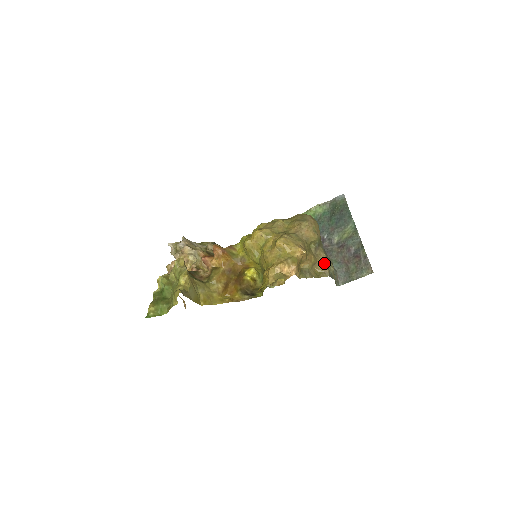
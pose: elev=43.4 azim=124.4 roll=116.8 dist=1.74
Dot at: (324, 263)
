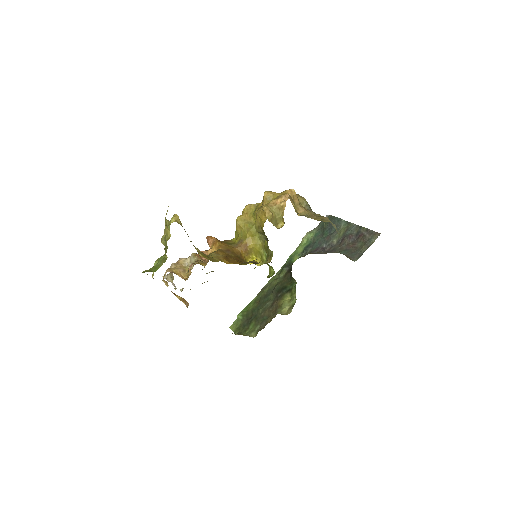
Dot at: (321, 217)
